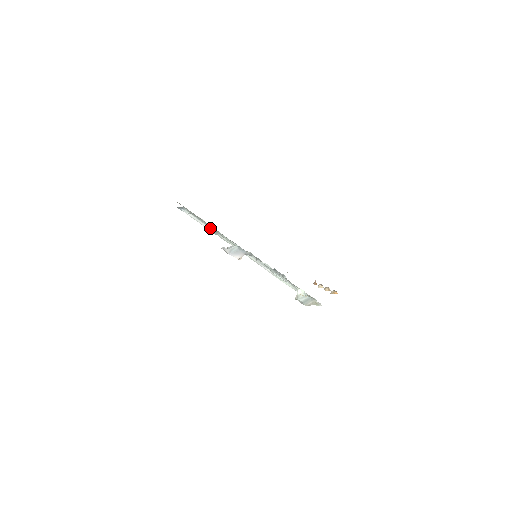
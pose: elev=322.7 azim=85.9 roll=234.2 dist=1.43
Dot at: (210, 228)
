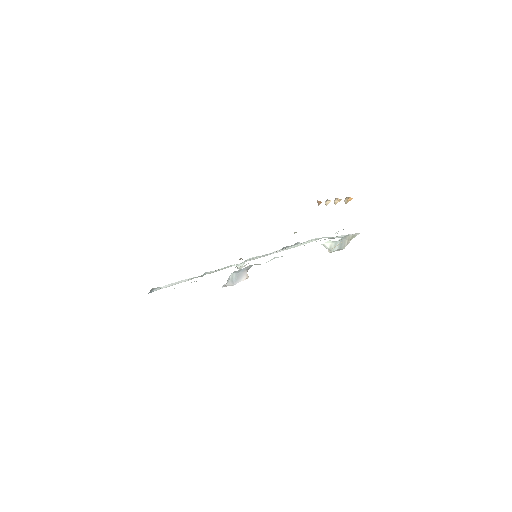
Dot at: occluded
